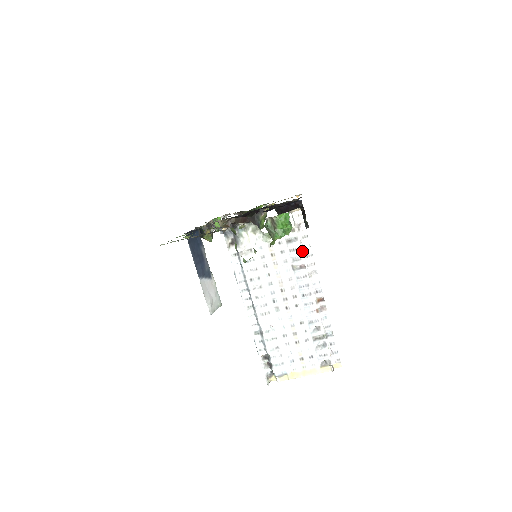
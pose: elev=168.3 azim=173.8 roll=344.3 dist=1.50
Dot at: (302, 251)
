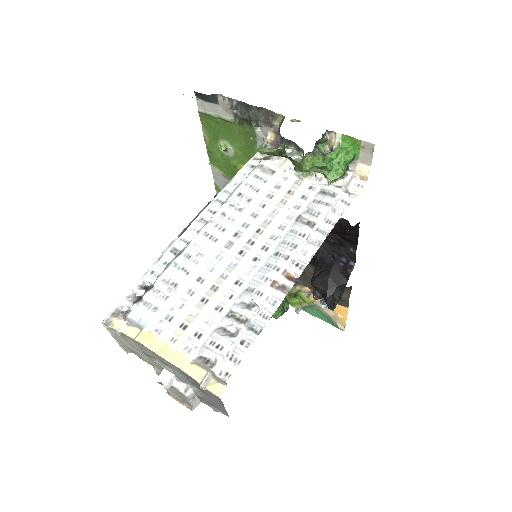
Dot at: (328, 209)
